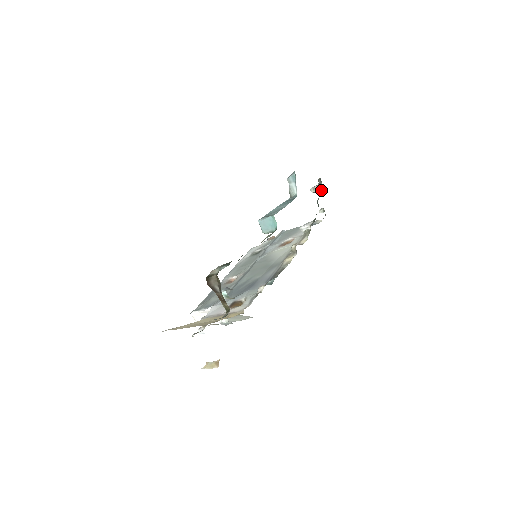
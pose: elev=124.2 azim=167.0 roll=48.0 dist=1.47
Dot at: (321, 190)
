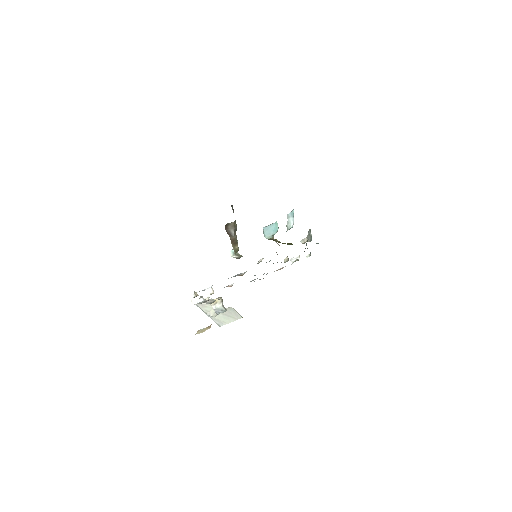
Dot at: (309, 239)
